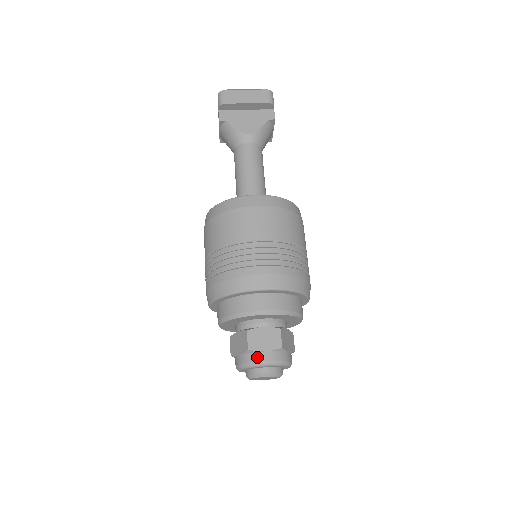
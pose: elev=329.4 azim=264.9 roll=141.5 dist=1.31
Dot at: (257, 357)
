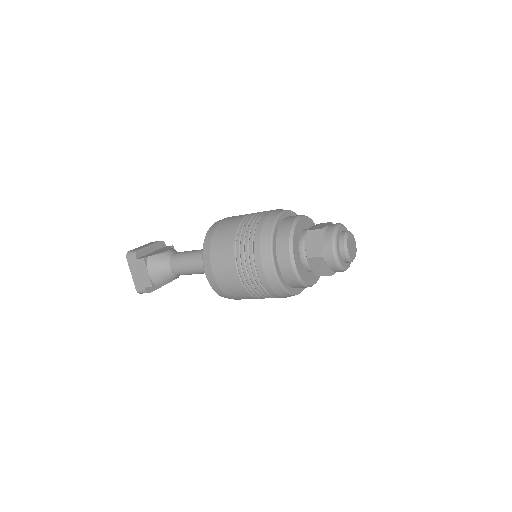
Dot at: (331, 227)
